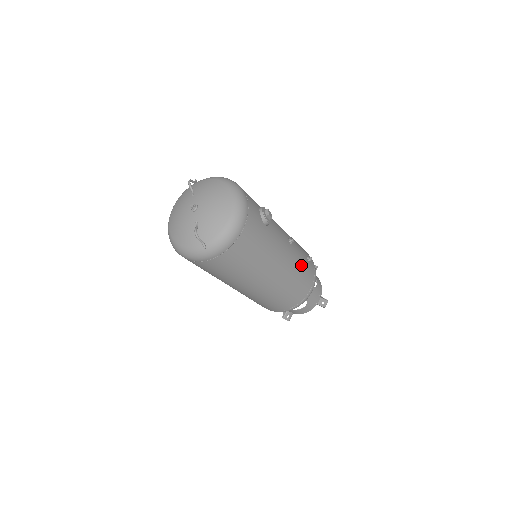
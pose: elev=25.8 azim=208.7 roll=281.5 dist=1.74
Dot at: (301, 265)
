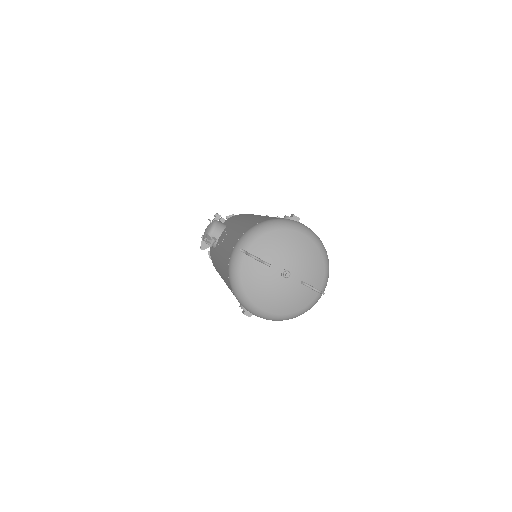
Dot at: occluded
